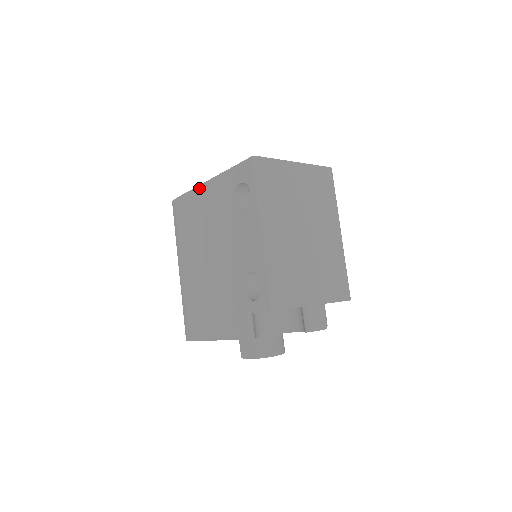
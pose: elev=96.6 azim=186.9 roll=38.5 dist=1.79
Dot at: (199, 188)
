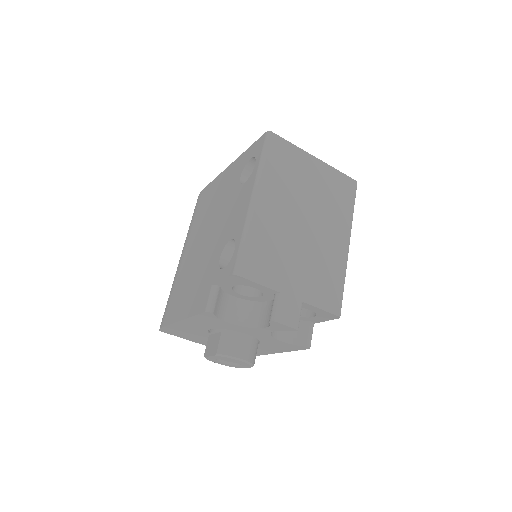
Dot at: (220, 175)
